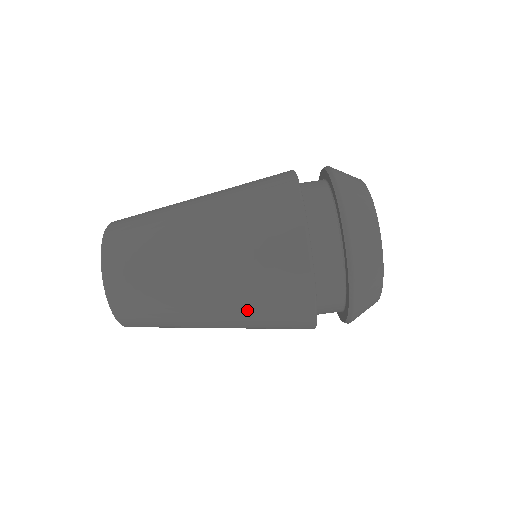
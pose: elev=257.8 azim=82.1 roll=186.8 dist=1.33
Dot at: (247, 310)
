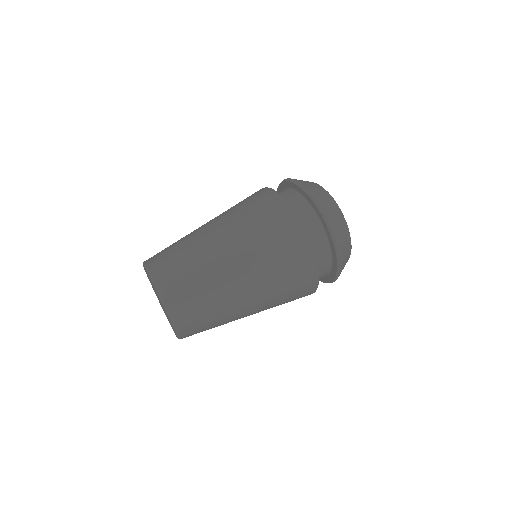
Dot at: (271, 282)
